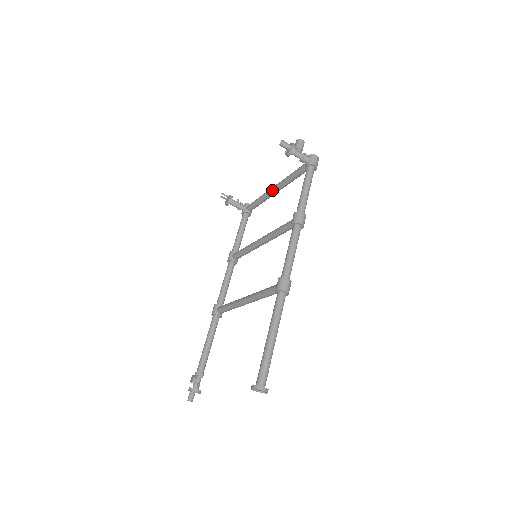
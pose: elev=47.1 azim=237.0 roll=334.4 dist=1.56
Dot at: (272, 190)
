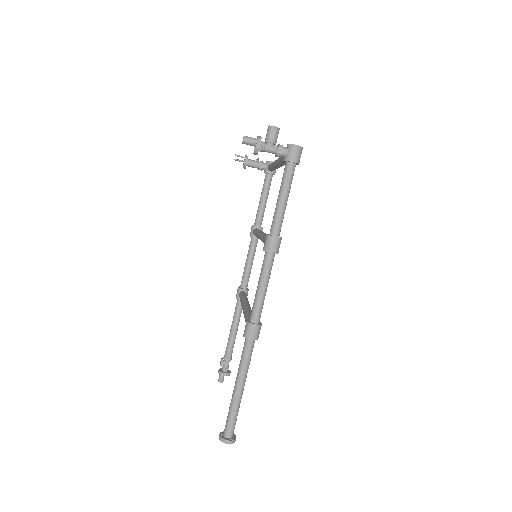
Dot at: (275, 164)
